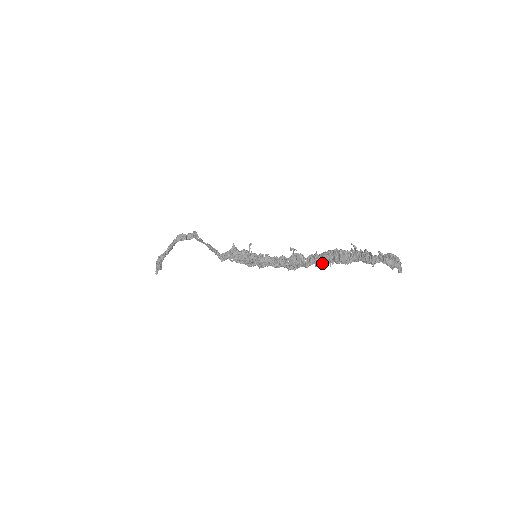
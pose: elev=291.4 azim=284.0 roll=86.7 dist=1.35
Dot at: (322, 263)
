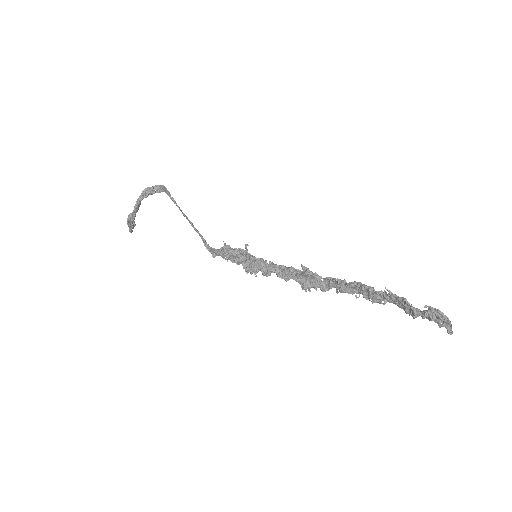
Dot at: (345, 292)
